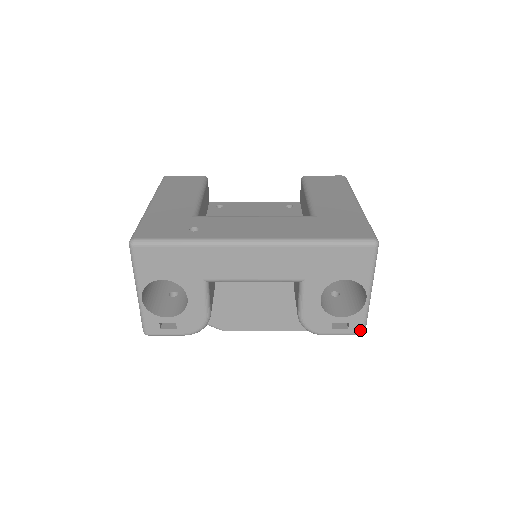
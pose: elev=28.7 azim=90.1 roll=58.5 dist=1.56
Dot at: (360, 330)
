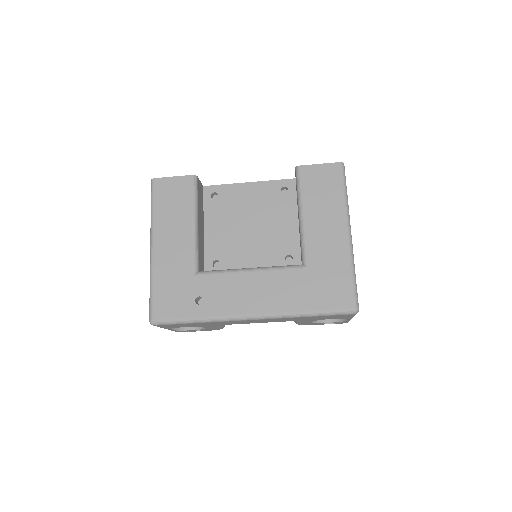
Dot at: occluded
